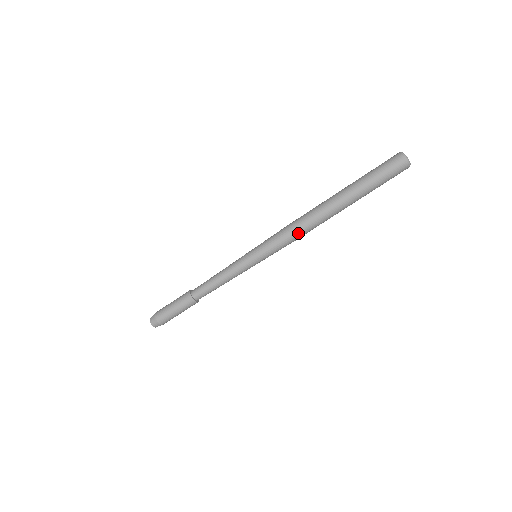
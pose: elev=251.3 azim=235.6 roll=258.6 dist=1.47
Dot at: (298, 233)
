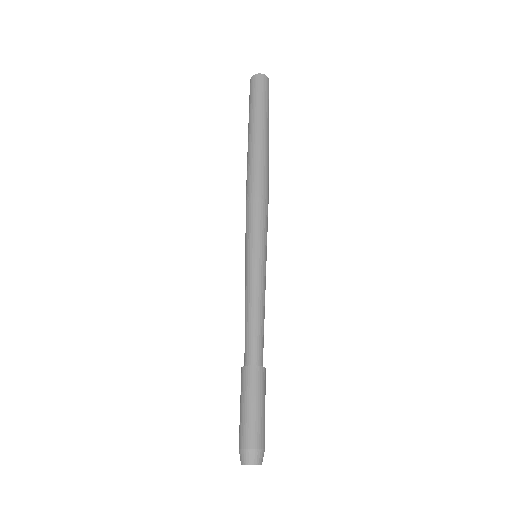
Dot at: (256, 192)
